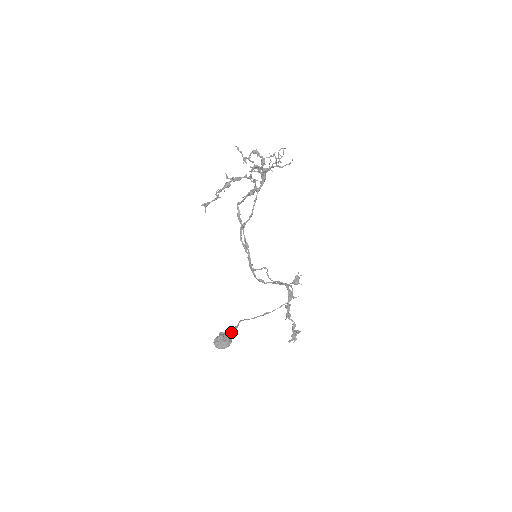
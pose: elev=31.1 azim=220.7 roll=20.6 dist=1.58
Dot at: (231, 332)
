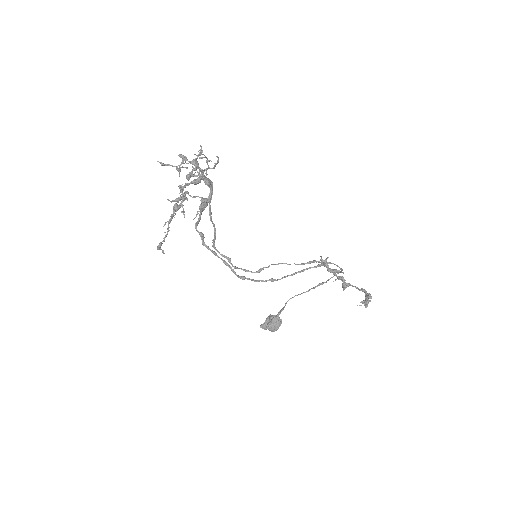
Dot at: (273, 319)
